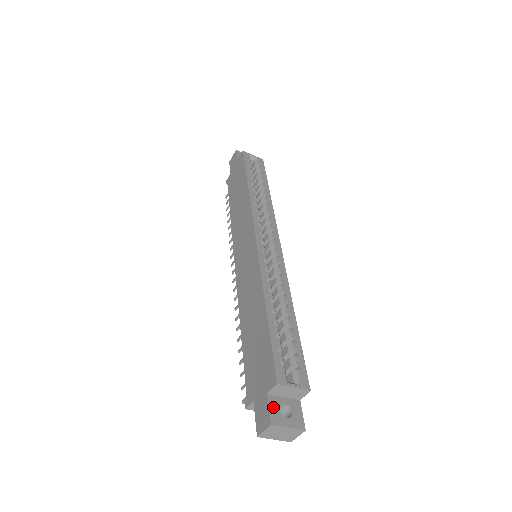
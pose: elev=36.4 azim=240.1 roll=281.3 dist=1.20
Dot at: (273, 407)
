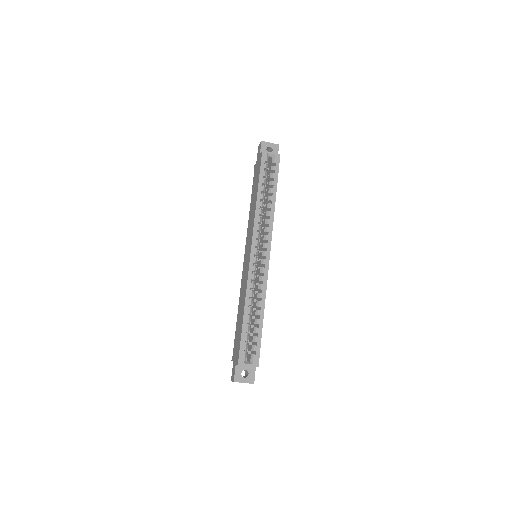
Dot at: (237, 372)
